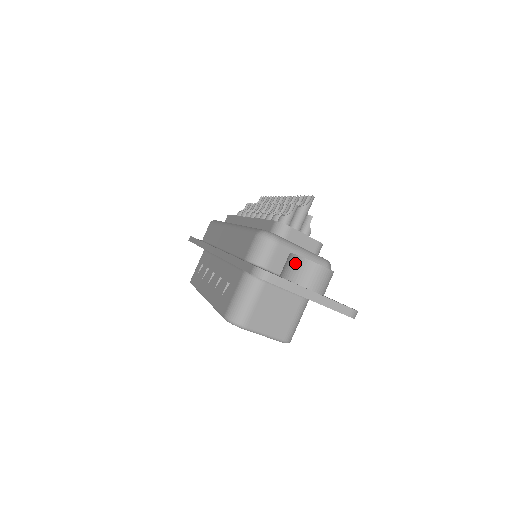
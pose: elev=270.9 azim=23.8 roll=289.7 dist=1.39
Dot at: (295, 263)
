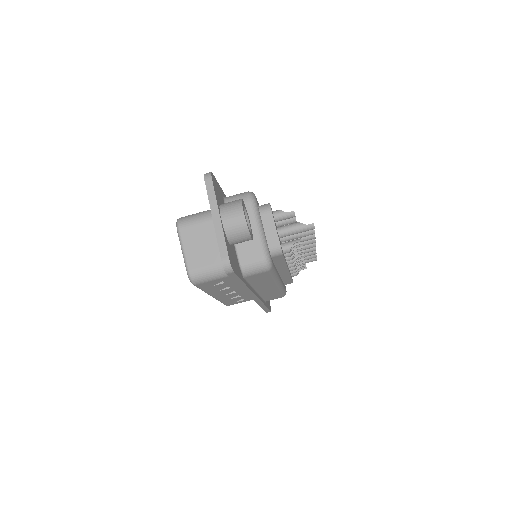
Dot at: (235, 200)
